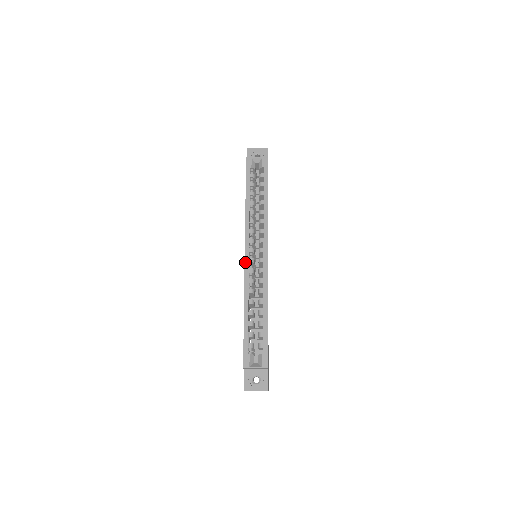
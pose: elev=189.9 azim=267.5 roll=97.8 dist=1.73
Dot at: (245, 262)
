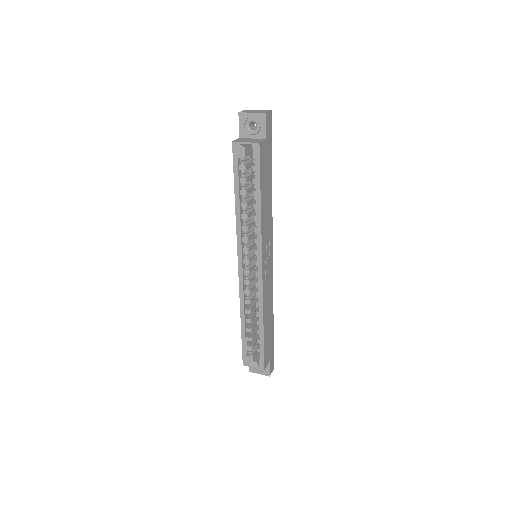
Dot at: (239, 275)
